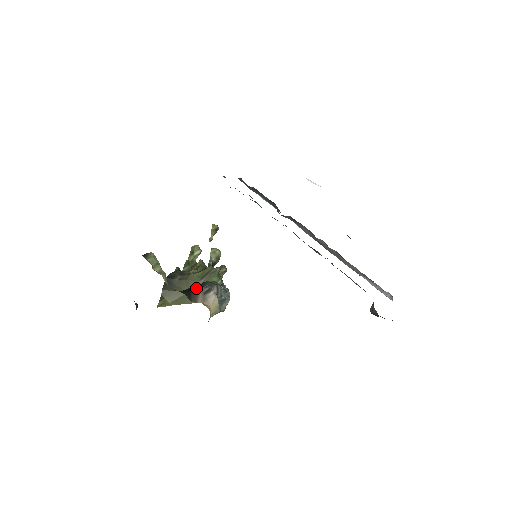
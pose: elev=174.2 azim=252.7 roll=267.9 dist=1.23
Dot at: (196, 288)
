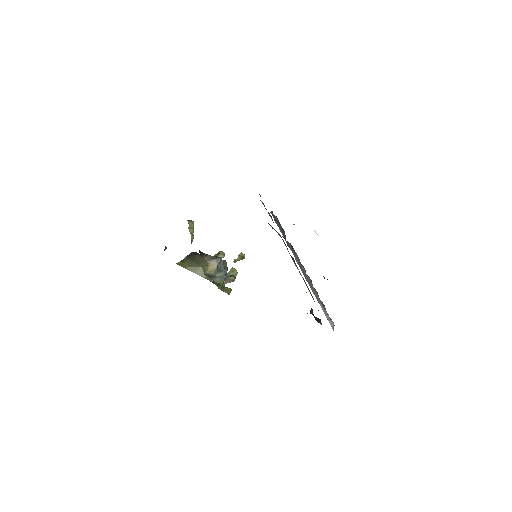
Dot at: occluded
